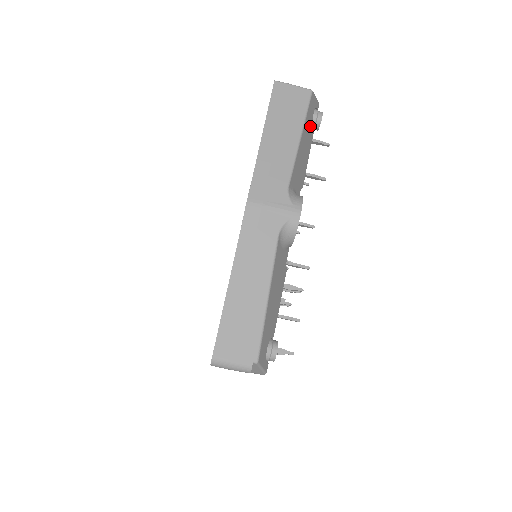
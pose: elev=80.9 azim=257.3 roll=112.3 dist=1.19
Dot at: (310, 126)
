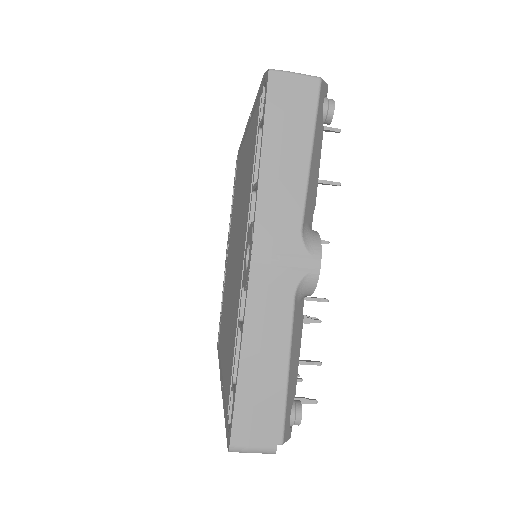
Dot at: (320, 126)
